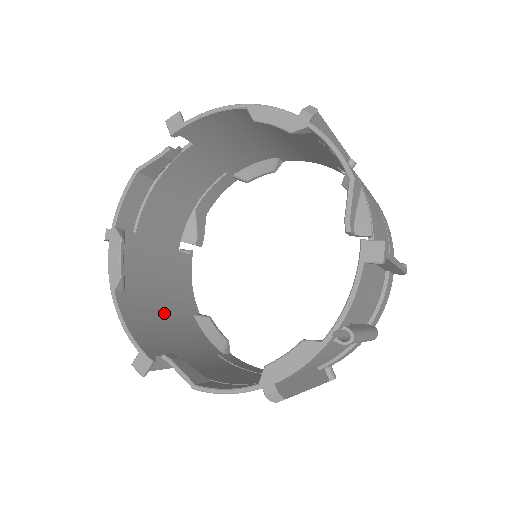
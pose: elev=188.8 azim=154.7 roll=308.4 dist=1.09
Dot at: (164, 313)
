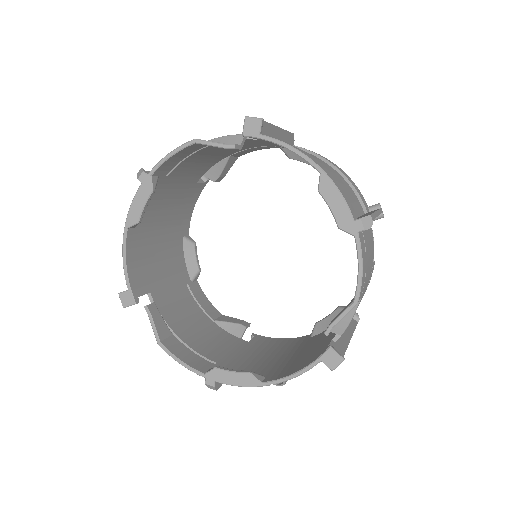
Dot at: (160, 241)
